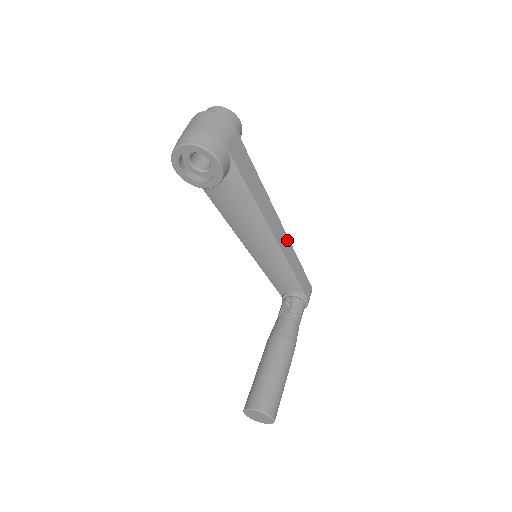
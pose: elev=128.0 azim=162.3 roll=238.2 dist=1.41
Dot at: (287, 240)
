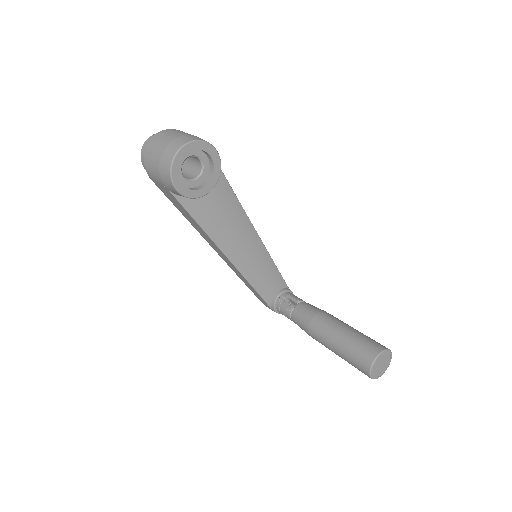
Dot at: occluded
